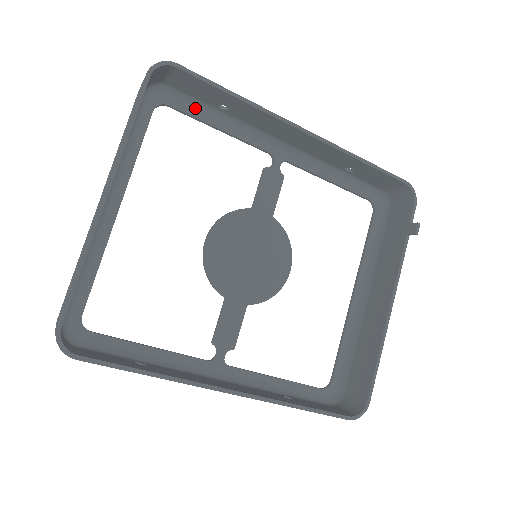
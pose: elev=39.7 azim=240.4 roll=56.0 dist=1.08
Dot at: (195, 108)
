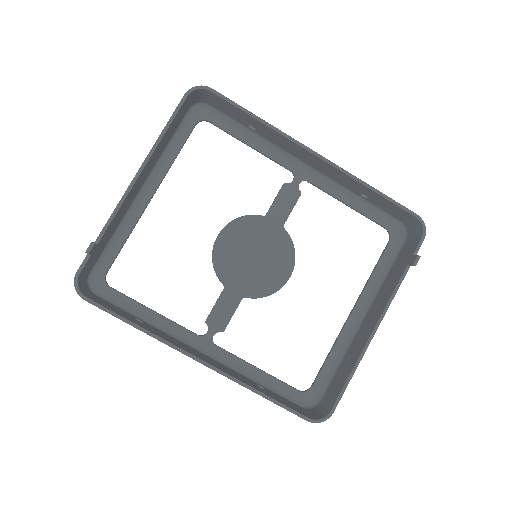
Dot at: (231, 126)
